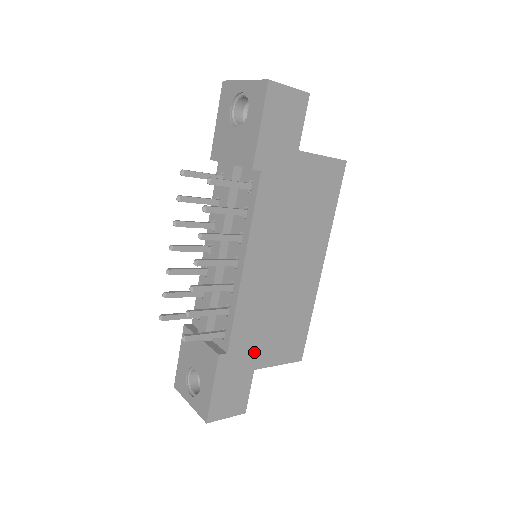
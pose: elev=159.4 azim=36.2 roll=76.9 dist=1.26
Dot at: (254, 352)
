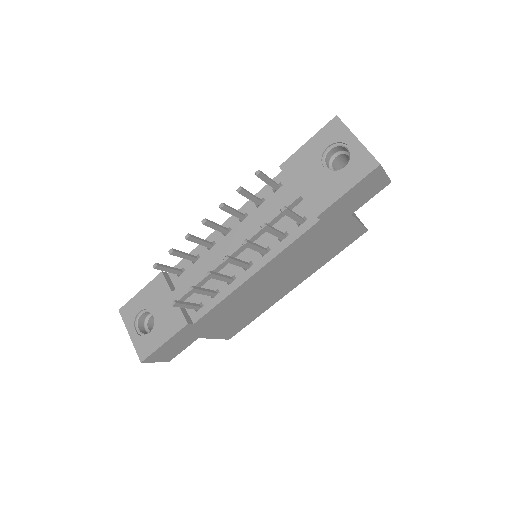
Dot at: (209, 327)
